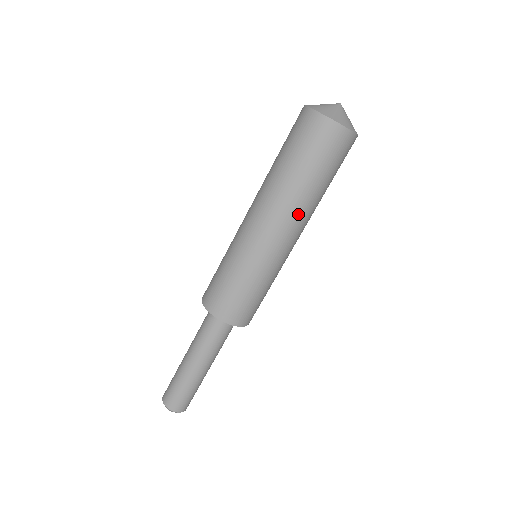
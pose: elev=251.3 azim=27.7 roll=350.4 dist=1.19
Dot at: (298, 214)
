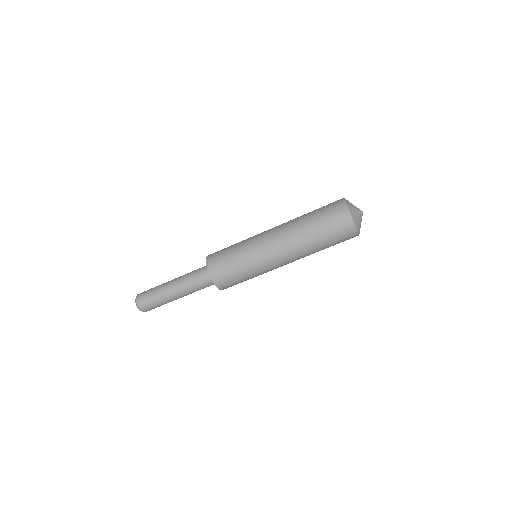
Dot at: (293, 244)
